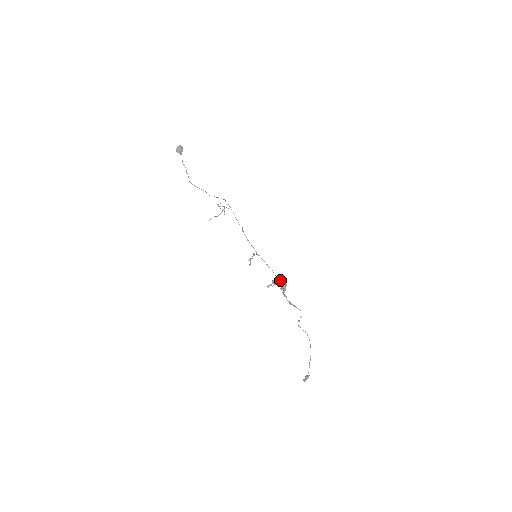
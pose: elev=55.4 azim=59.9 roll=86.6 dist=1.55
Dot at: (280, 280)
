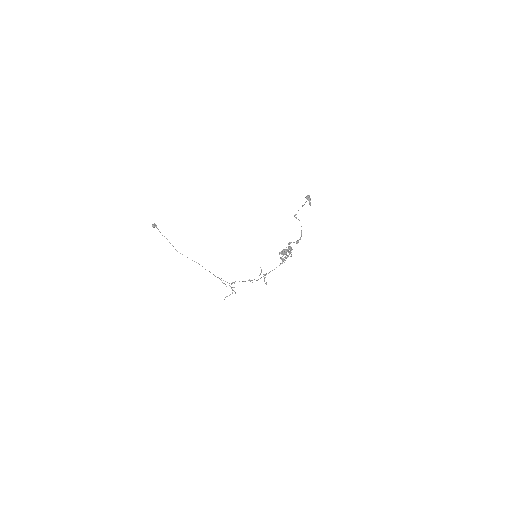
Dot at: (285, 251)
